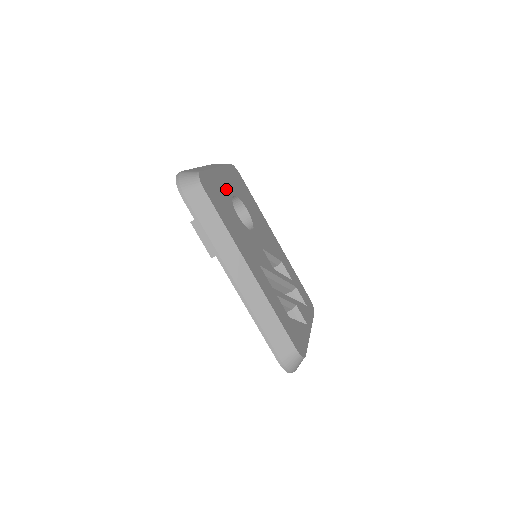
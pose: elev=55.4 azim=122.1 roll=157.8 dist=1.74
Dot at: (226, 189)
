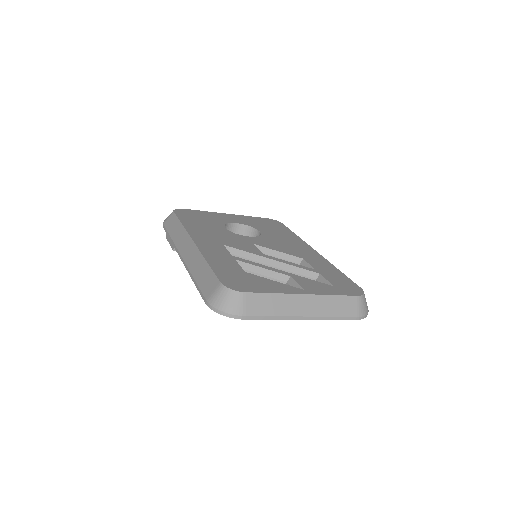
Dot at: (226, 220)
